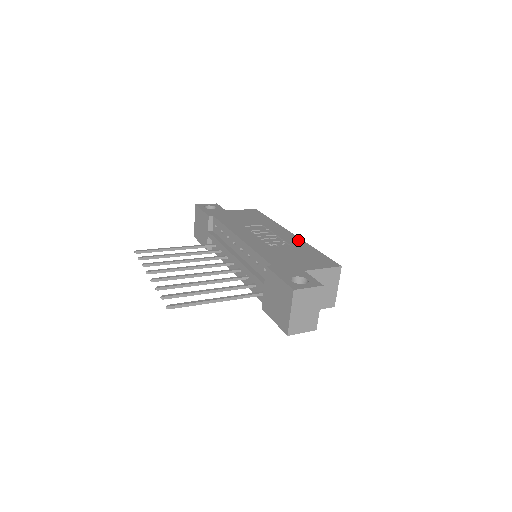
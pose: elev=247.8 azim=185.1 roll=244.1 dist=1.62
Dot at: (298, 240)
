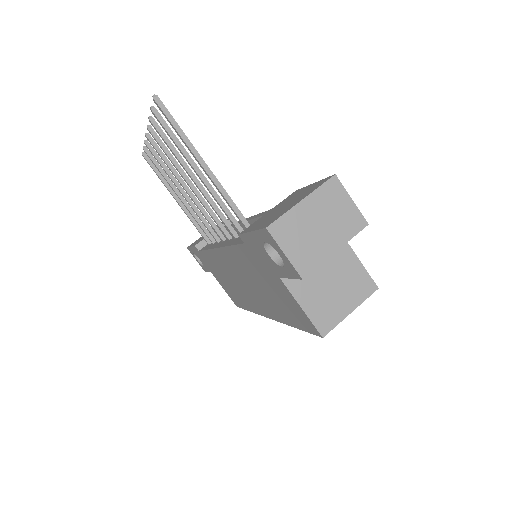
Dot at: occluded
